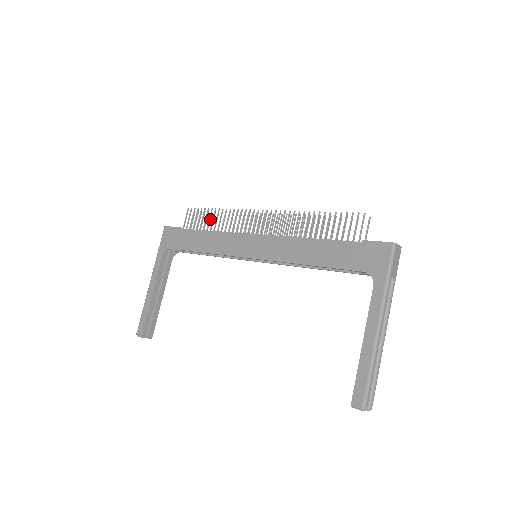
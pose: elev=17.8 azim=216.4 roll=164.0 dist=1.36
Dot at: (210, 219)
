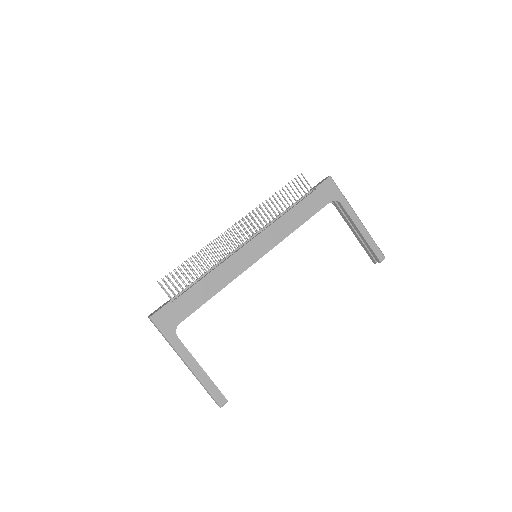
Dot at: (182, 273)
